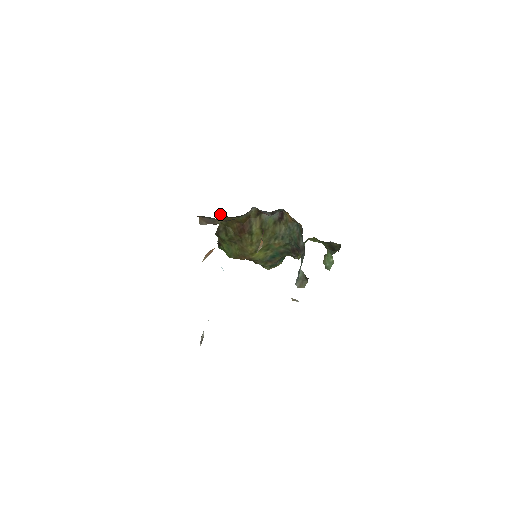
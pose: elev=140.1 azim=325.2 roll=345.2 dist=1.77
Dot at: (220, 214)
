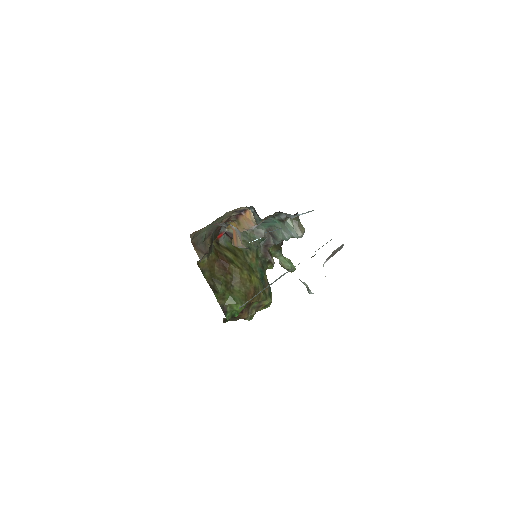
Dot at: occluded
